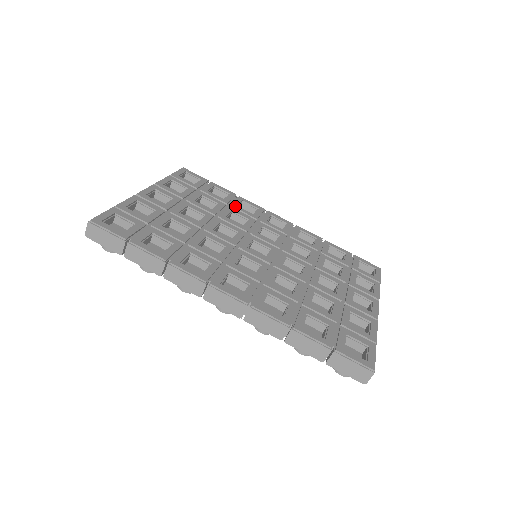
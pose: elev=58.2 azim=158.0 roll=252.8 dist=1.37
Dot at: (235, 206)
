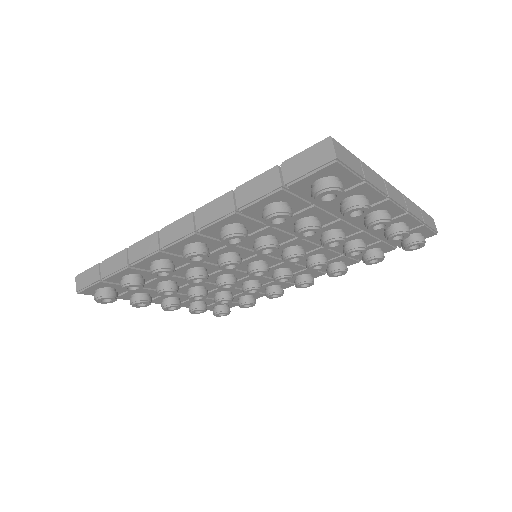
Dot at: occluded
